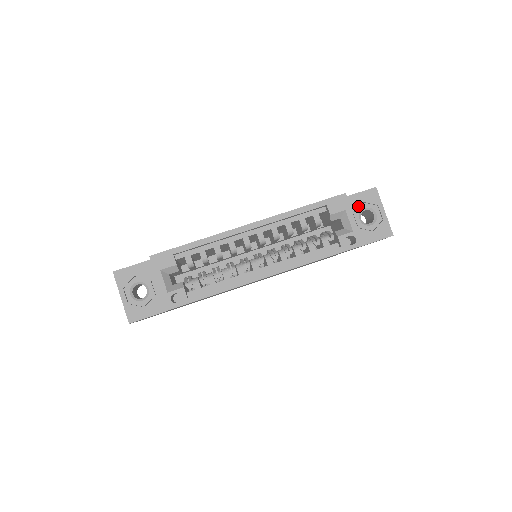
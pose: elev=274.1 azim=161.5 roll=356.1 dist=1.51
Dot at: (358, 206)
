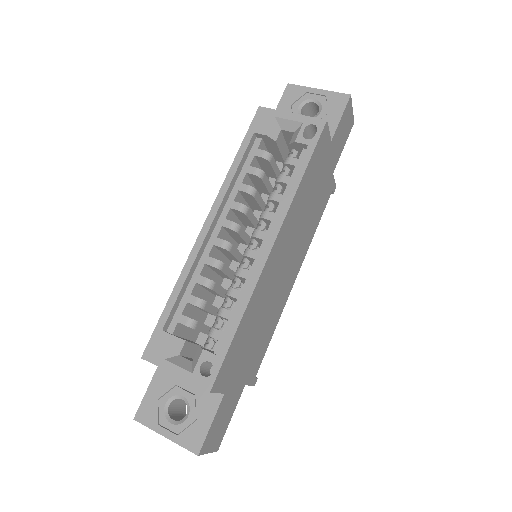
Dot at: (291, 112)
